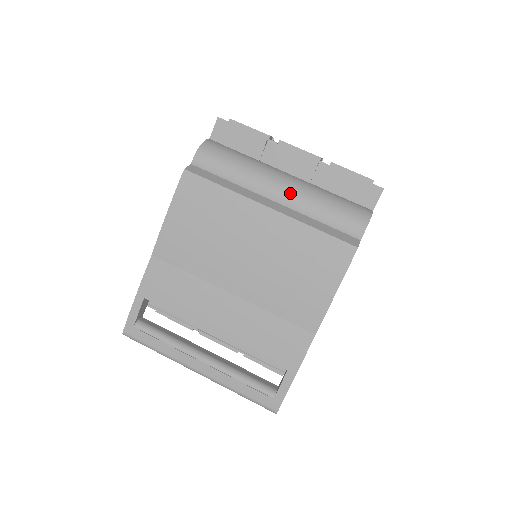
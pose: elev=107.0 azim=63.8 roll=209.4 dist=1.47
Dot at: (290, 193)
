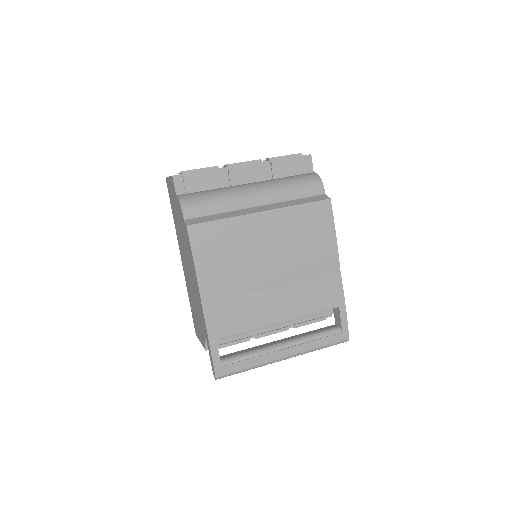
Dot at: (264, 194)
